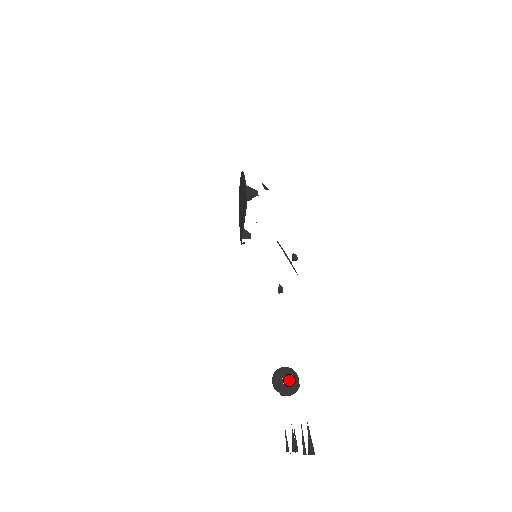
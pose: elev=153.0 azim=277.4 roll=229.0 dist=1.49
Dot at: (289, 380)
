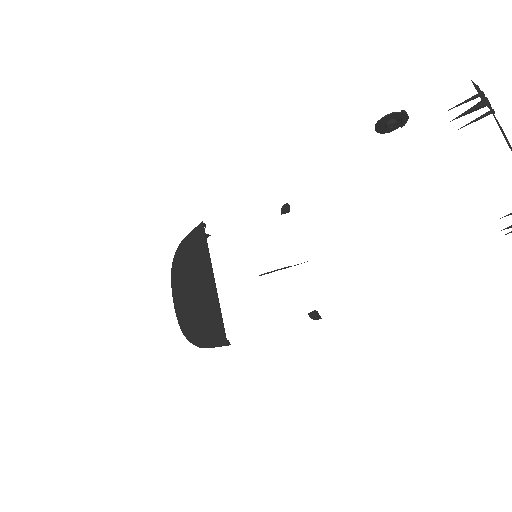
Dot at: (393, 129)
